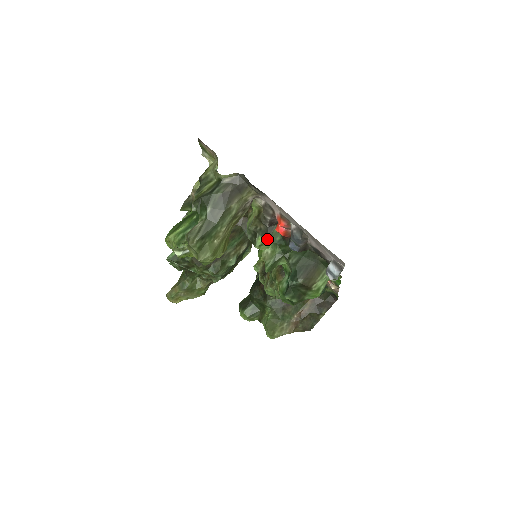
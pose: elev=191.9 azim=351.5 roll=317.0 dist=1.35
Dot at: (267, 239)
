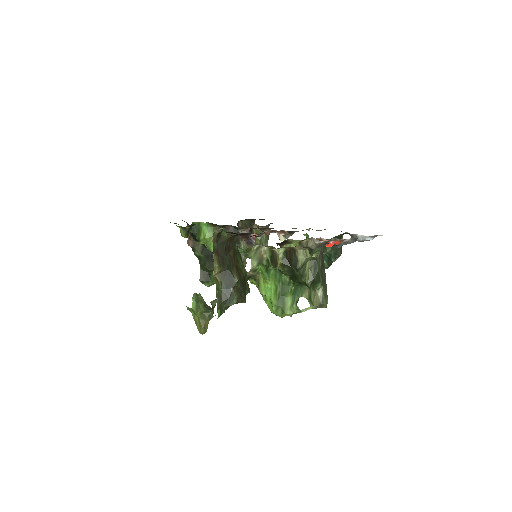
Dot at: (313, 253)
